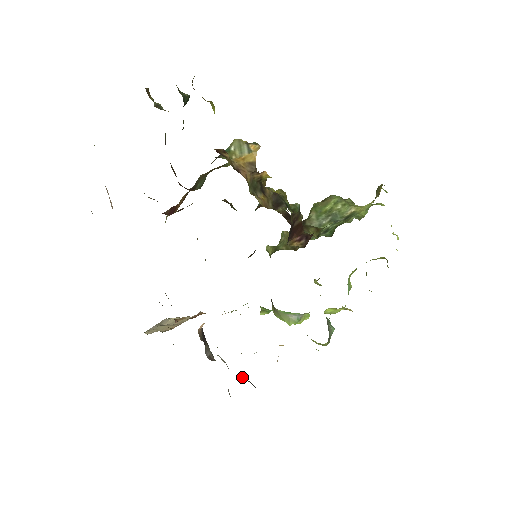
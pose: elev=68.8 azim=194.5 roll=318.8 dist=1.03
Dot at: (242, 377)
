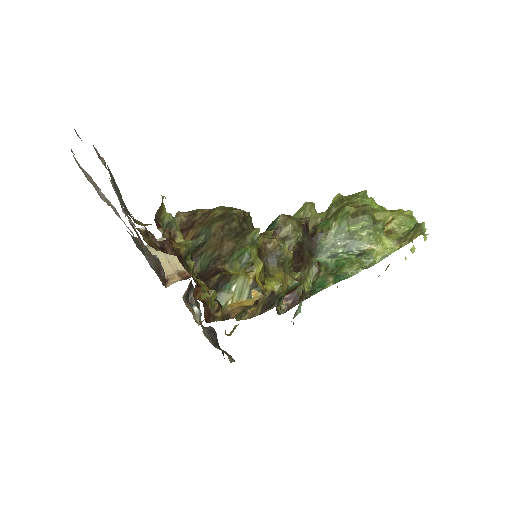
Dot at: (208, 332)
